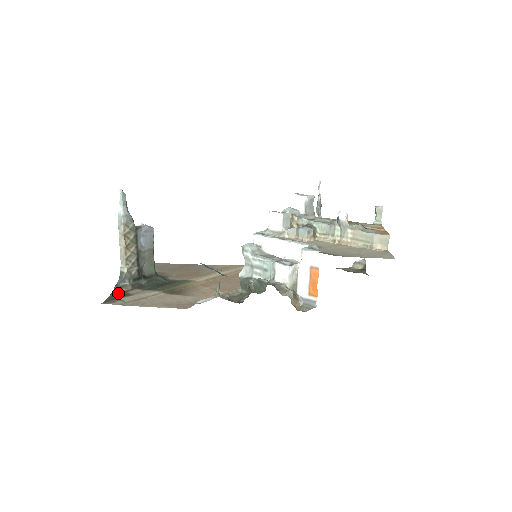
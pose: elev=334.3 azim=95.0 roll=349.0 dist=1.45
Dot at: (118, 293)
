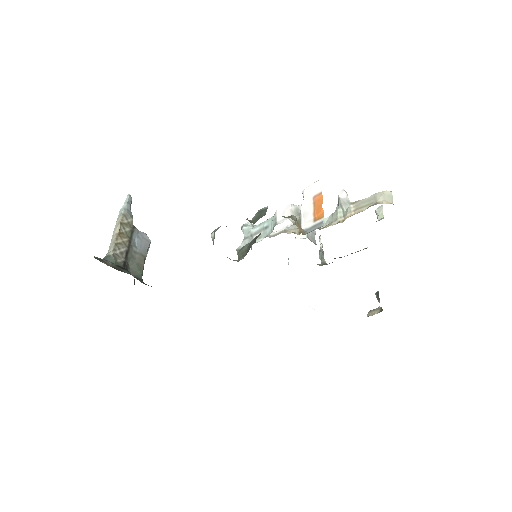
Dot at: (97, 259)
